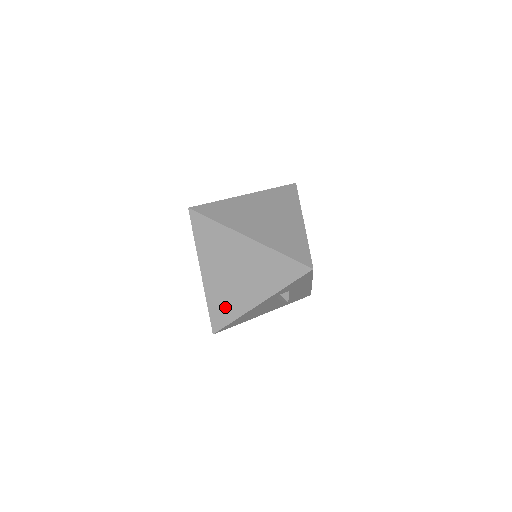
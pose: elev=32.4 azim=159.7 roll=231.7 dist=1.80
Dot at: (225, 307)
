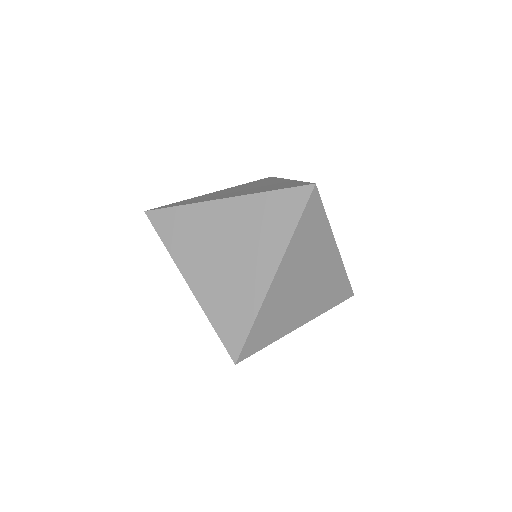
Dot at: occluded
